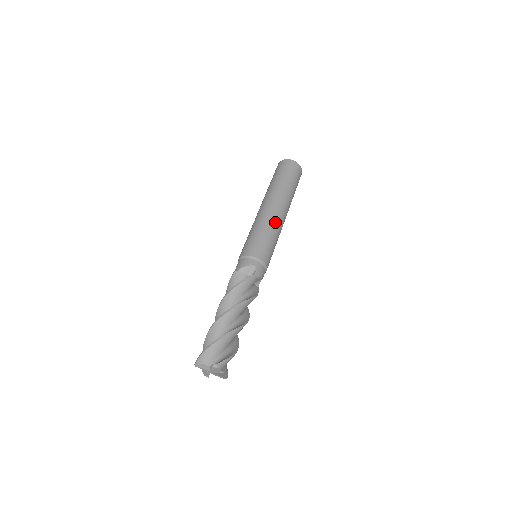
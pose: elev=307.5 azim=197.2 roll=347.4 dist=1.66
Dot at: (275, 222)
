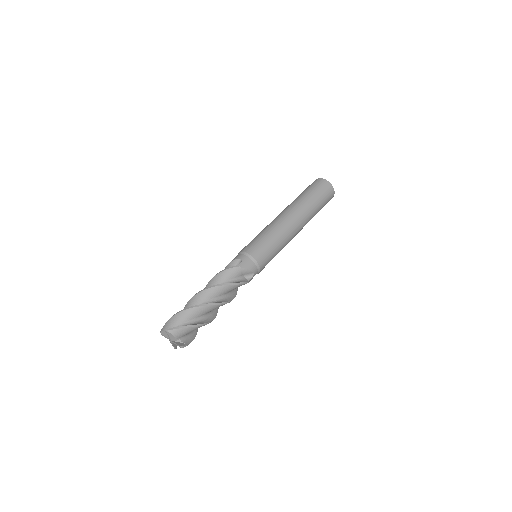
Dot at: (288, 242)
